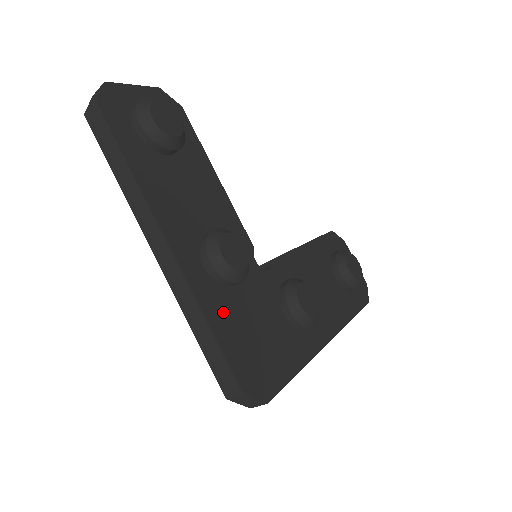
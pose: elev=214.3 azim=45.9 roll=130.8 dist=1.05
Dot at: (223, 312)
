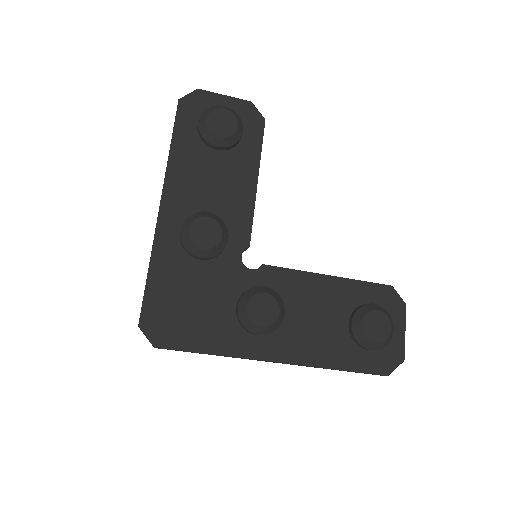
Dot at: (170, 269)
